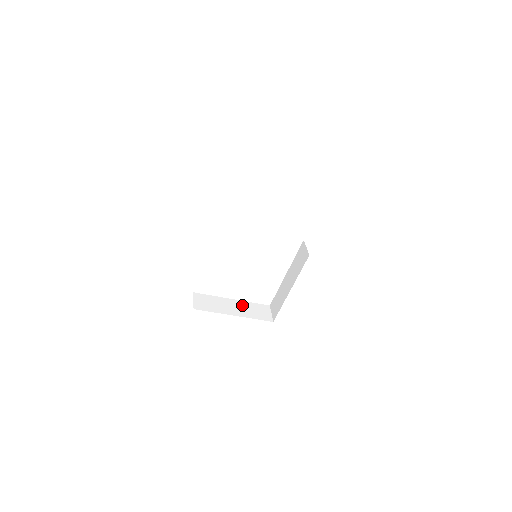
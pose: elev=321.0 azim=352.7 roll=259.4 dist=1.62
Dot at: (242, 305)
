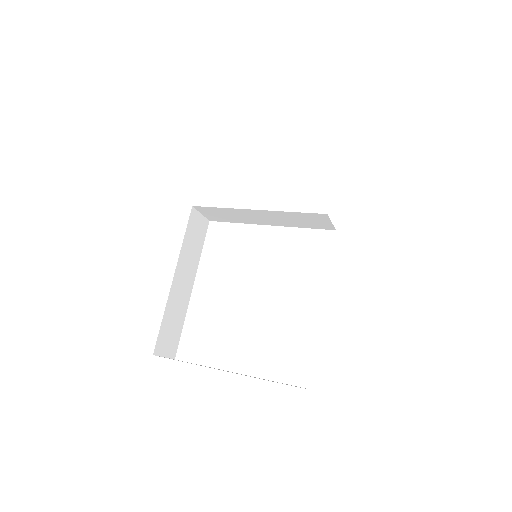
Dot at: occluded
